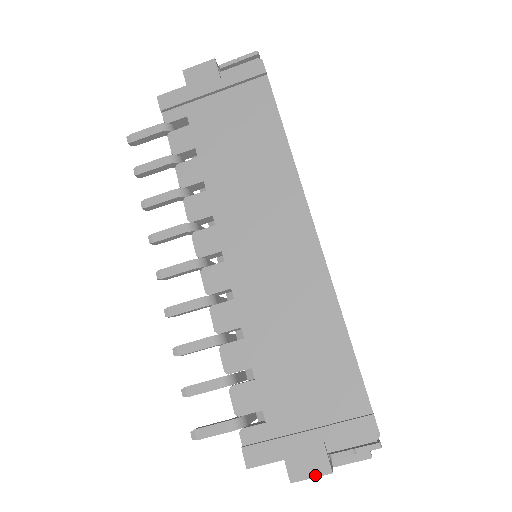
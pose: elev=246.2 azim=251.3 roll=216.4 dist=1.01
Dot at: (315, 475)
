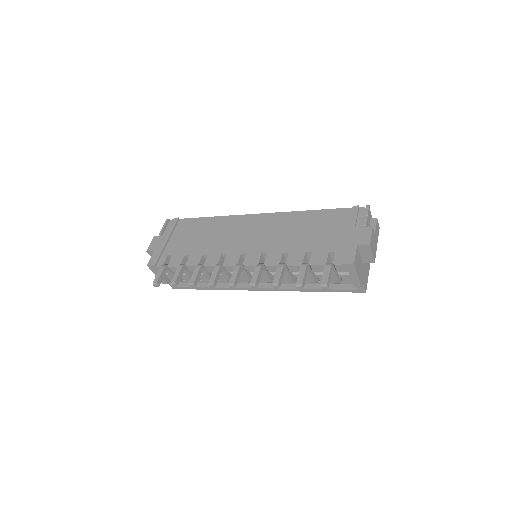
Dot at: (370, 234)
